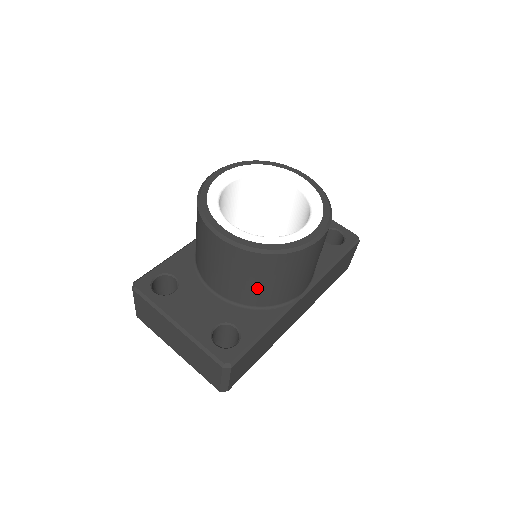
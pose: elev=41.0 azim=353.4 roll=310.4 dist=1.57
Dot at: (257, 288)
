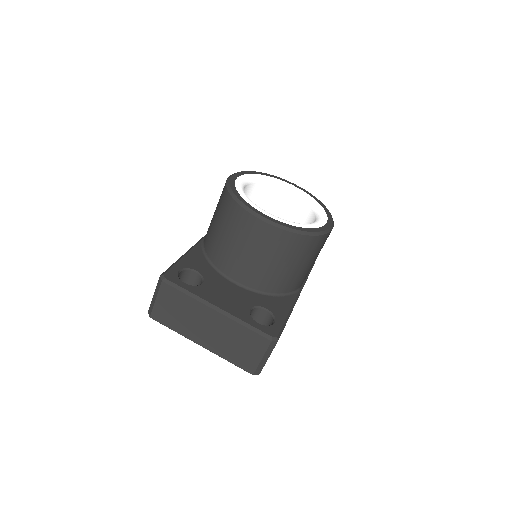
Dot at: (284, 272)
